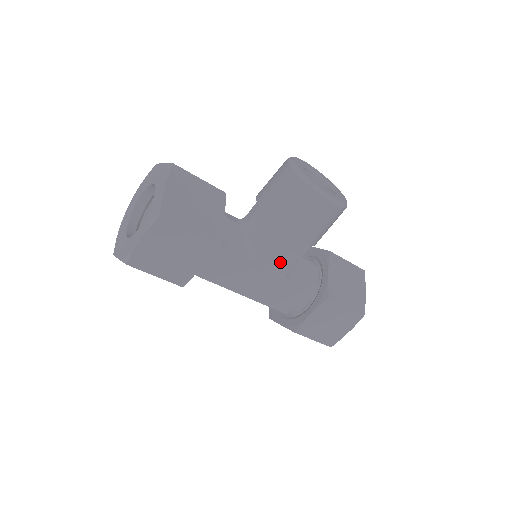
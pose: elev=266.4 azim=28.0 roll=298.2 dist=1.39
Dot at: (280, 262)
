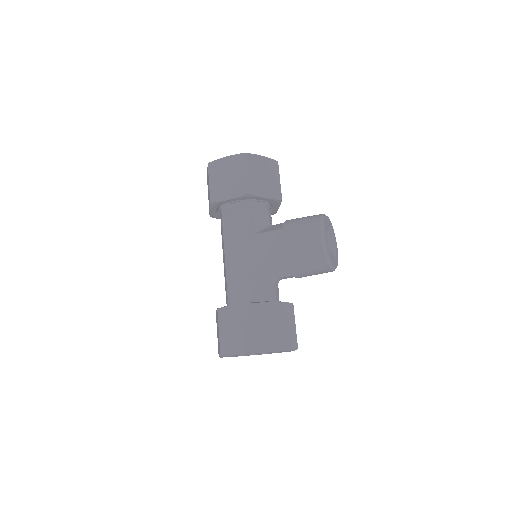
Dot at: (262, 251)
